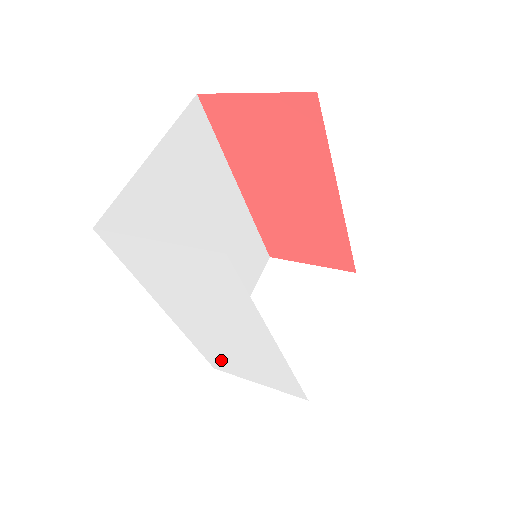
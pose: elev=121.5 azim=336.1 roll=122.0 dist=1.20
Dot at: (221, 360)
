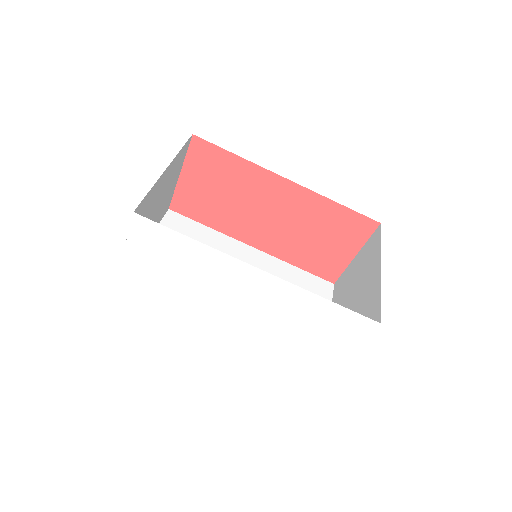
Dot at: (301, 358)
